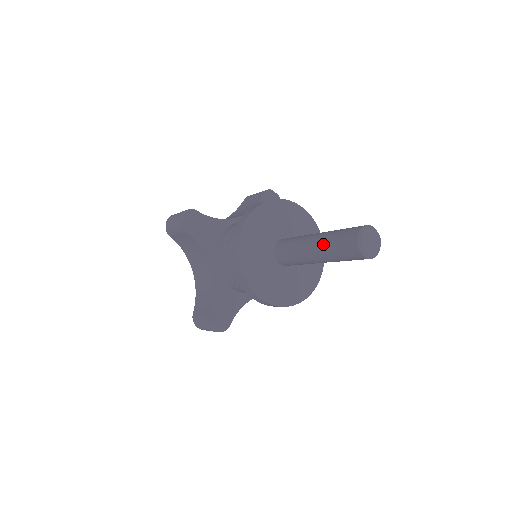
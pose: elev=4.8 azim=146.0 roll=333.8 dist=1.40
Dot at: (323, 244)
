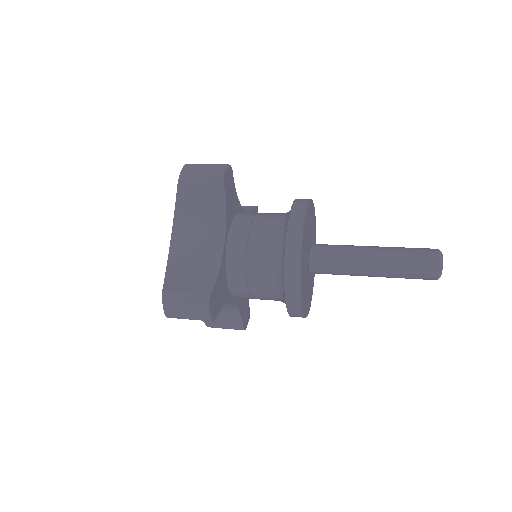
Dot at: (391, 275)
